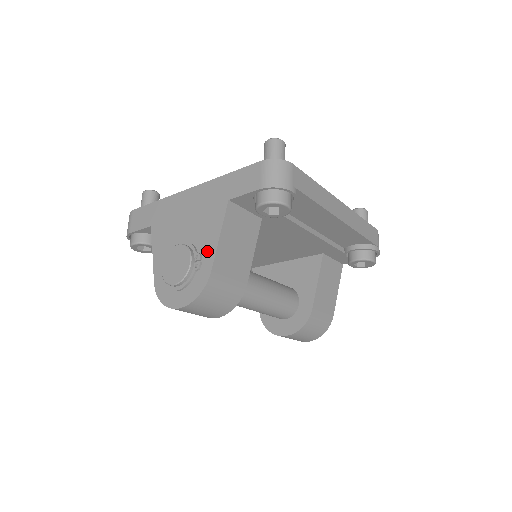
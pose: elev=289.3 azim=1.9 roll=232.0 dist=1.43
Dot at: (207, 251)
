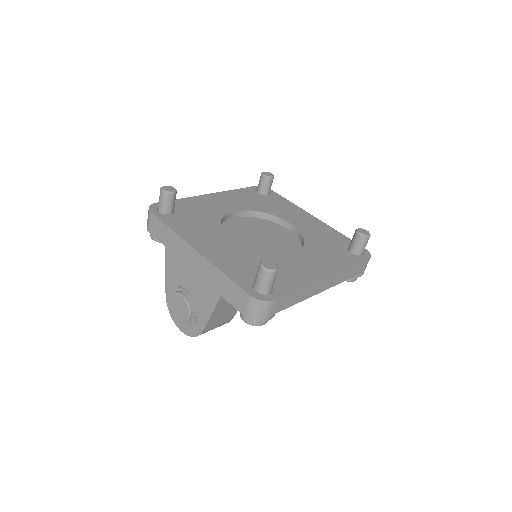
Dot at: (202, 315)
